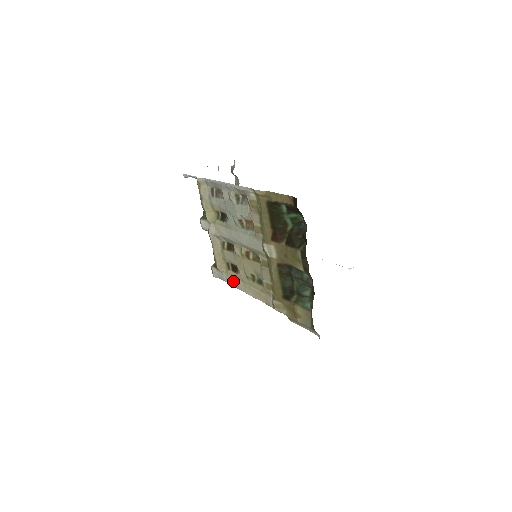
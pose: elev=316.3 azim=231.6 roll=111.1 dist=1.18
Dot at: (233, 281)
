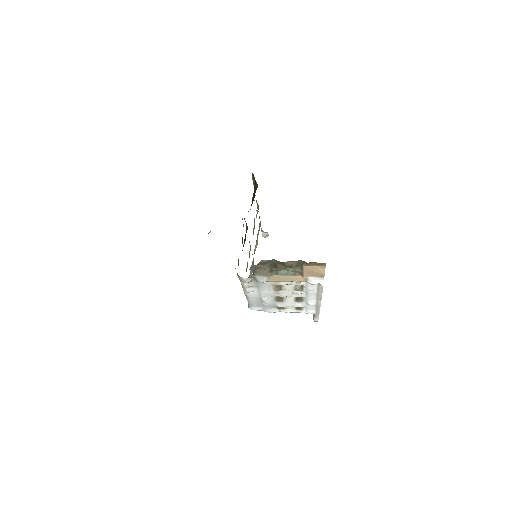
Dot at: occluded
